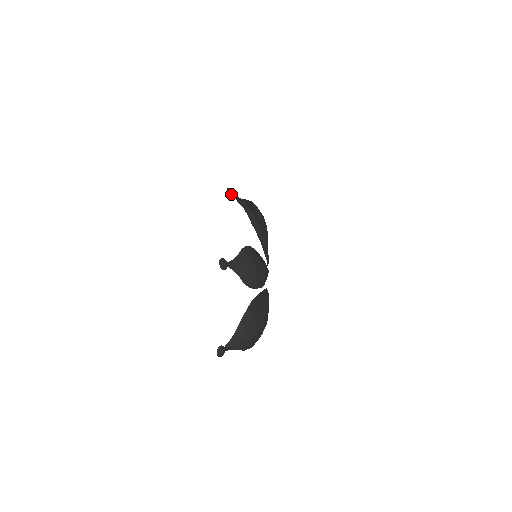
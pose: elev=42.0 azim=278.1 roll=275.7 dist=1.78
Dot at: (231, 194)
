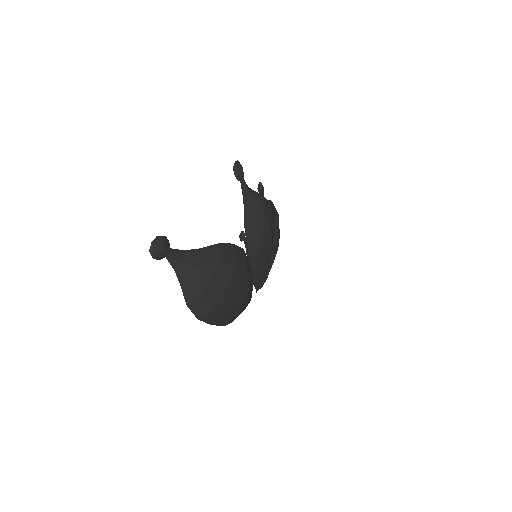
Dot at: (261, 188)
